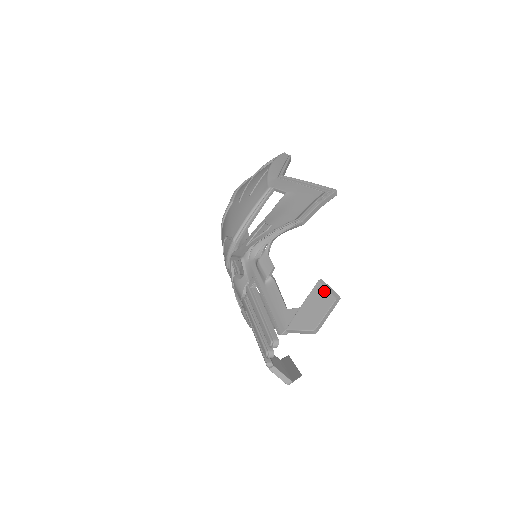
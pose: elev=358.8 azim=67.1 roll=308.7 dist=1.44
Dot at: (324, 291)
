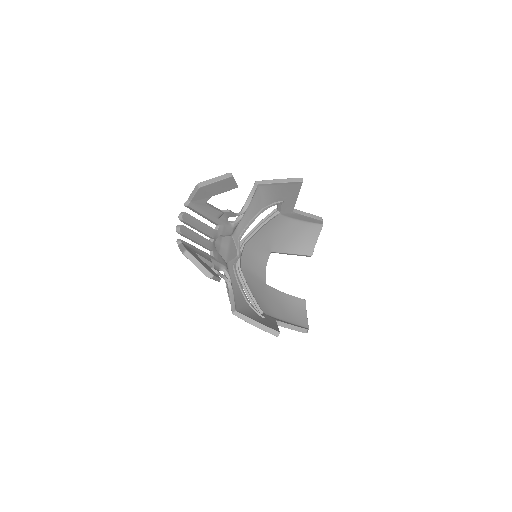
Dot at: occluded
